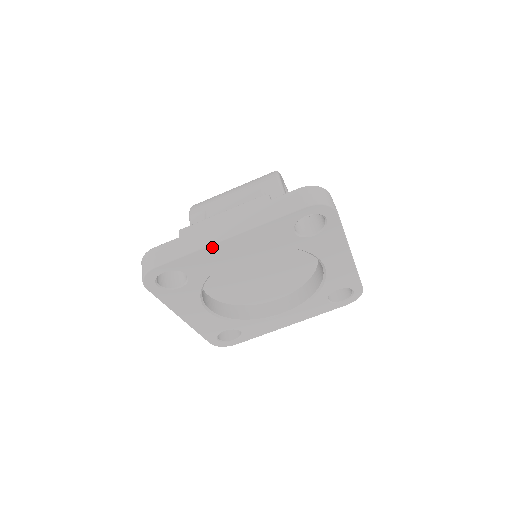
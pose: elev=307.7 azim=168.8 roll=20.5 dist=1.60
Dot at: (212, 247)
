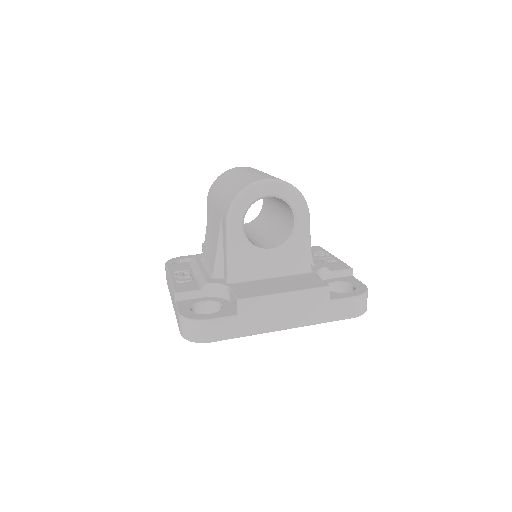
Dot at: occluded
